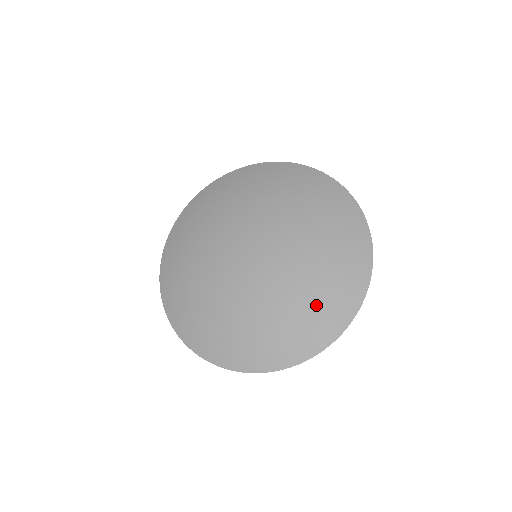
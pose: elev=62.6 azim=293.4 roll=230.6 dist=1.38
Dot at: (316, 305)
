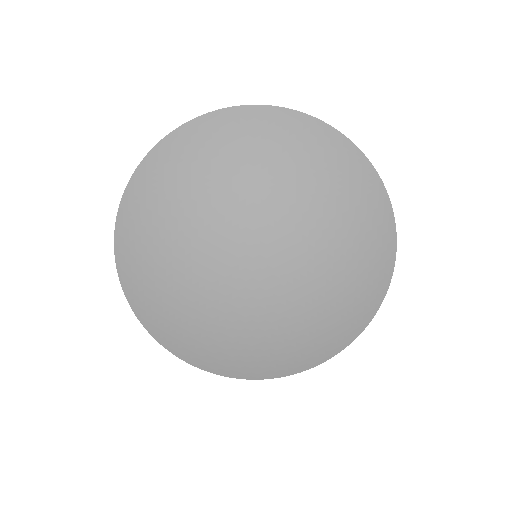
Dot at: (306, 340)
